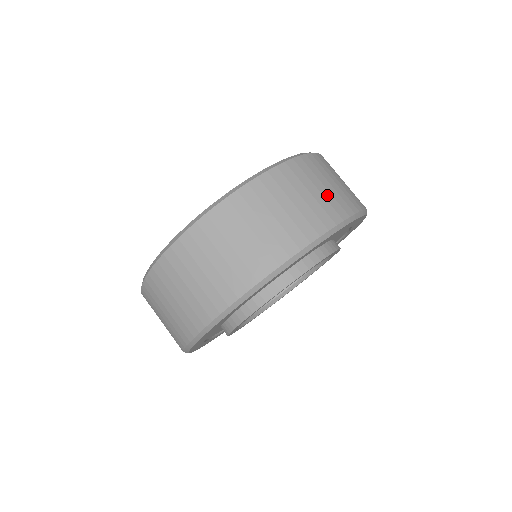
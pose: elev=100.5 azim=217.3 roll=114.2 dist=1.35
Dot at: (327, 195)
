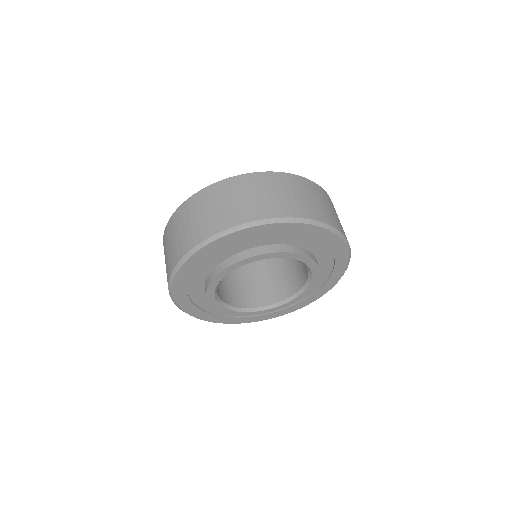
Dot at: (314, 204)
